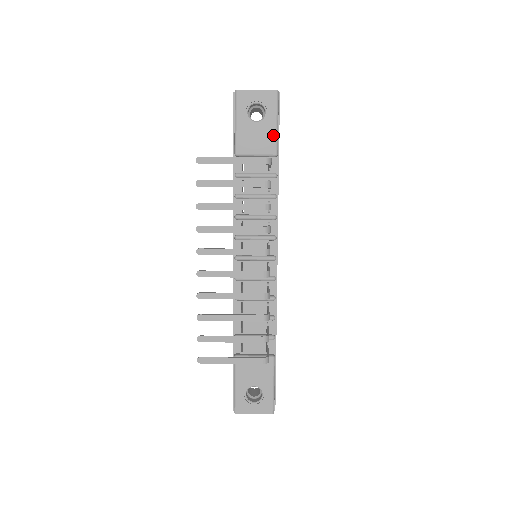
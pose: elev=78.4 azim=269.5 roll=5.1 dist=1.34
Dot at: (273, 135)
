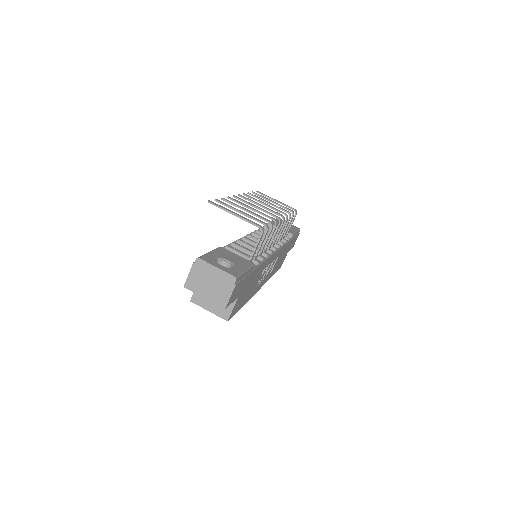
Dot at: (293, 231)
